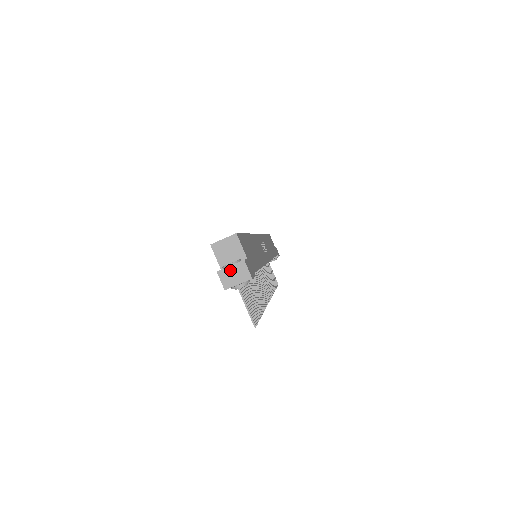
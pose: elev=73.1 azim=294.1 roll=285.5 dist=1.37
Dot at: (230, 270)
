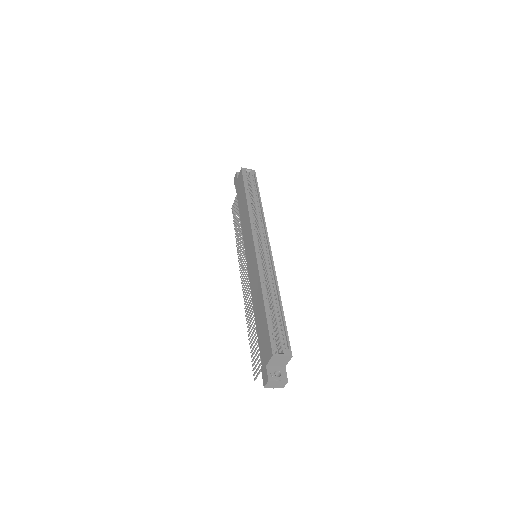
Dot at: (276, 383)
